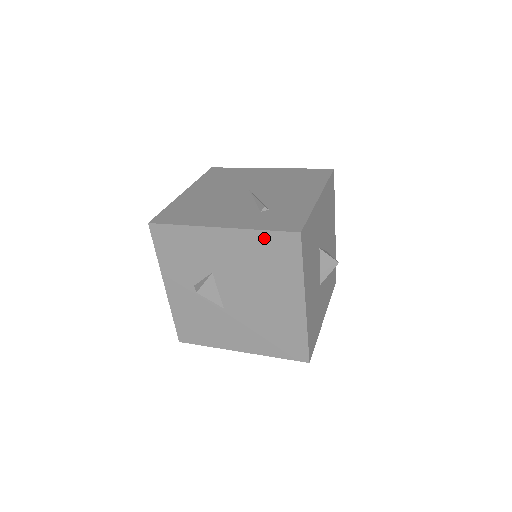
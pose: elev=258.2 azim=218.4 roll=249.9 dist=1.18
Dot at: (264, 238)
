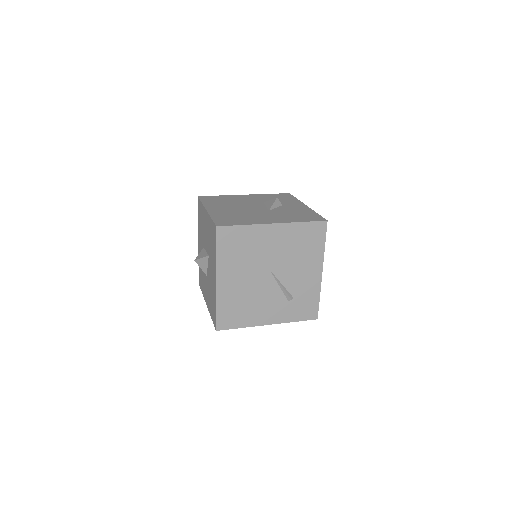
Dot at: occluded
